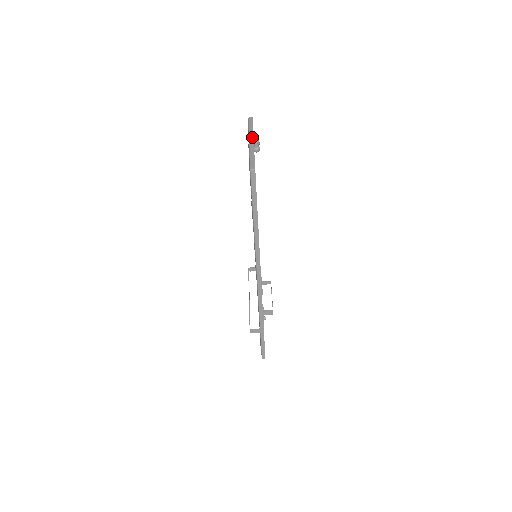
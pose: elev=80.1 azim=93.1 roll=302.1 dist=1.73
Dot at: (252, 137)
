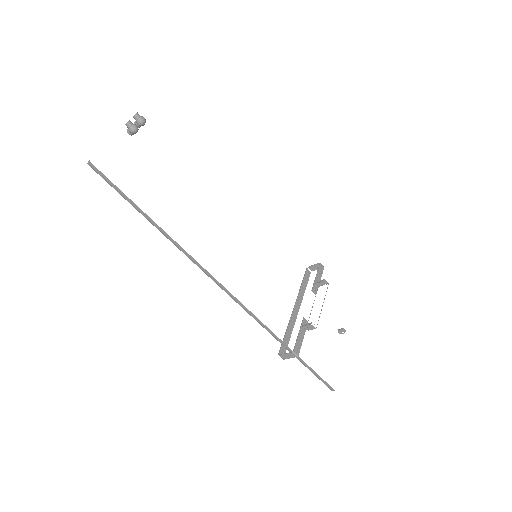
Dot at: occluded
